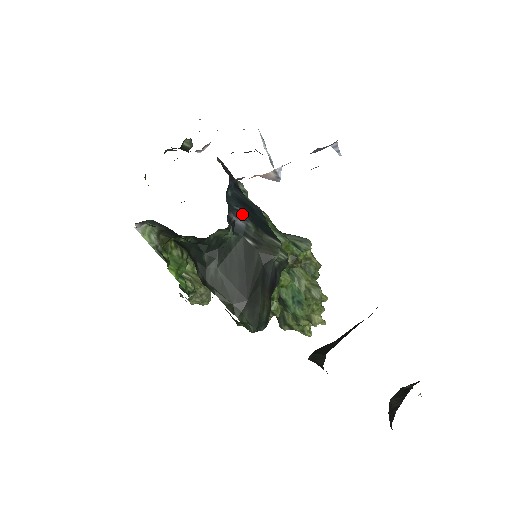
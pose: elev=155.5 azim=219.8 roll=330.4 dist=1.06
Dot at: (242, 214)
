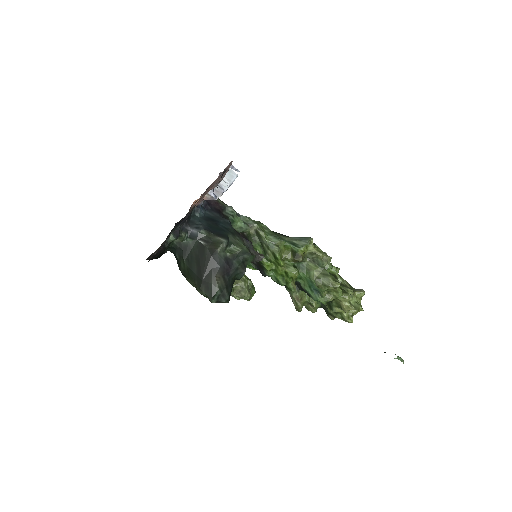
Dot at: (200, 226)
